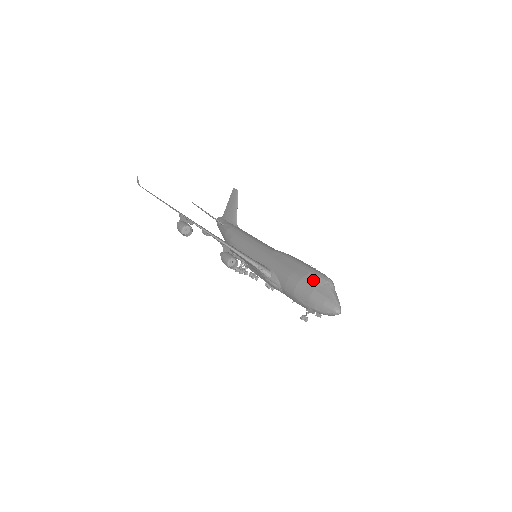
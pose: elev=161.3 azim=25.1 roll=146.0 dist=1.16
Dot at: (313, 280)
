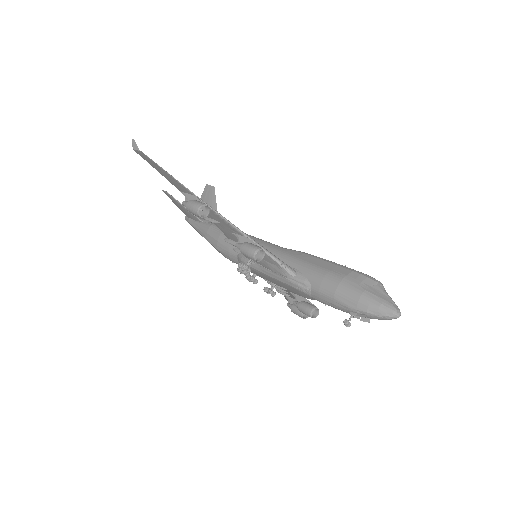
Dot at: (360, 280)
